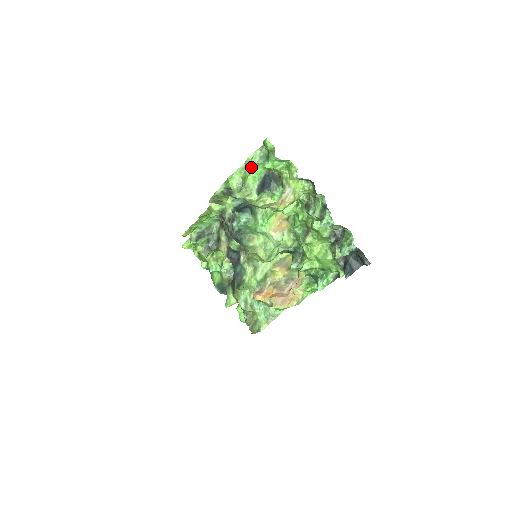
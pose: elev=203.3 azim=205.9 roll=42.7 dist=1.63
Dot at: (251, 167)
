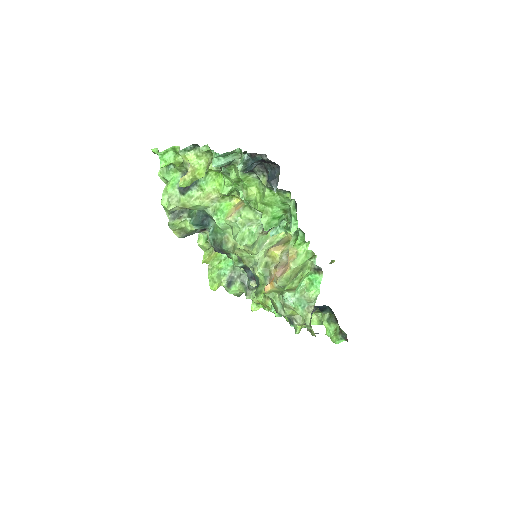
Dot at: (167, 180)
